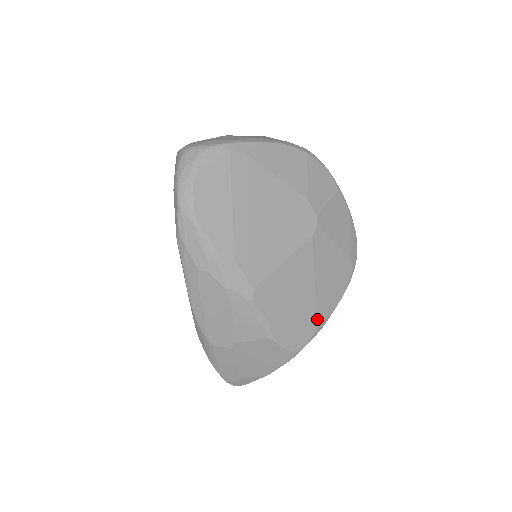
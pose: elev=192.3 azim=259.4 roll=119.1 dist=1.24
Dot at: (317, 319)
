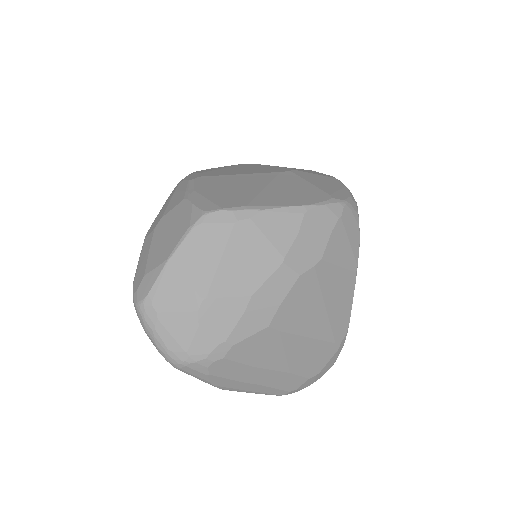
Dot at: (252, 202)
